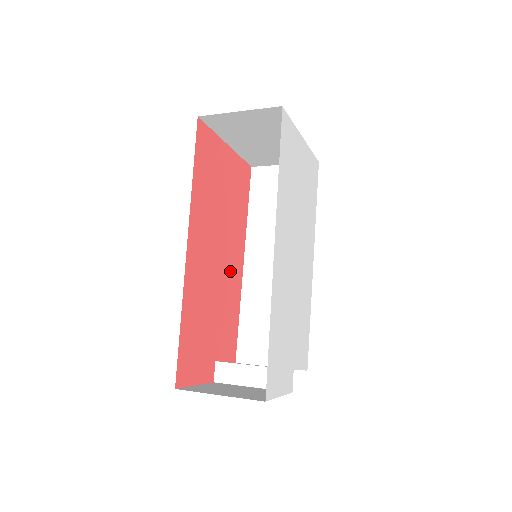
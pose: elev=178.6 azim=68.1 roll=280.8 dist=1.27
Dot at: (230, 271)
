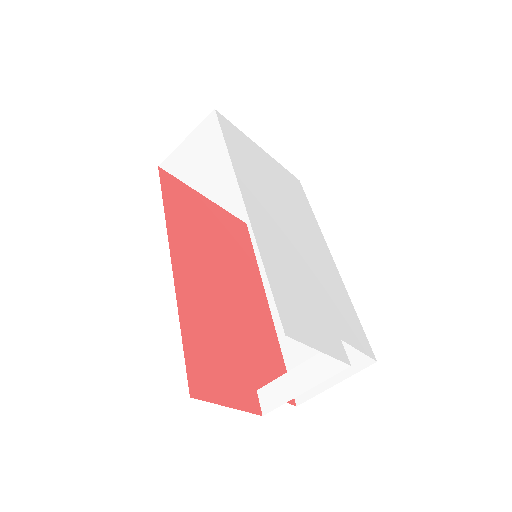
Dot at: (248, 302)
